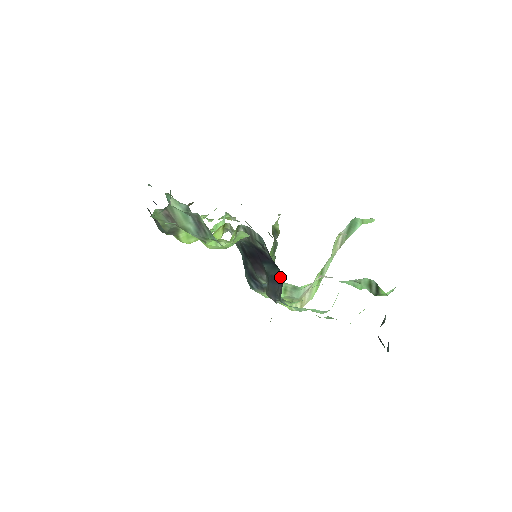
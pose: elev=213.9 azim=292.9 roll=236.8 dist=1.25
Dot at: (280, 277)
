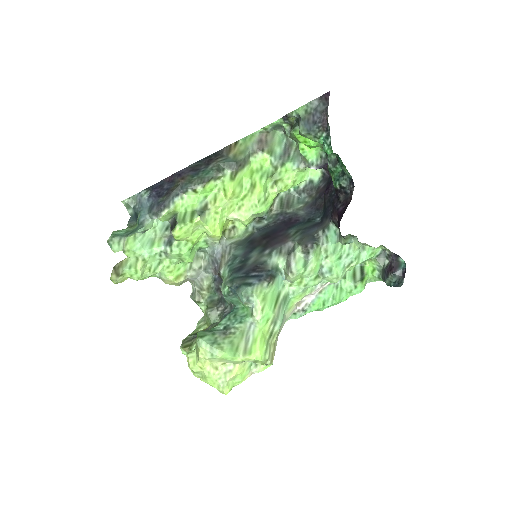
Dot at: (317, 223)
